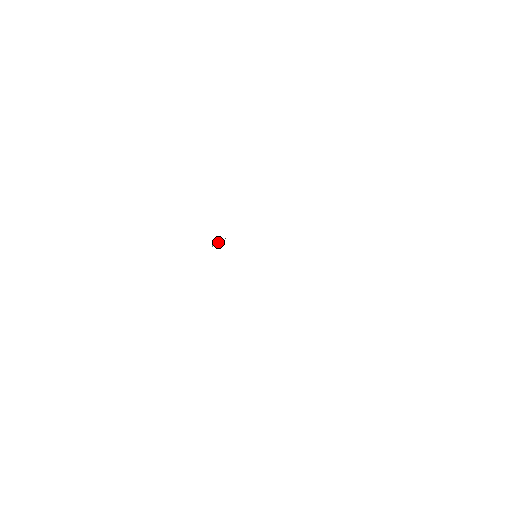
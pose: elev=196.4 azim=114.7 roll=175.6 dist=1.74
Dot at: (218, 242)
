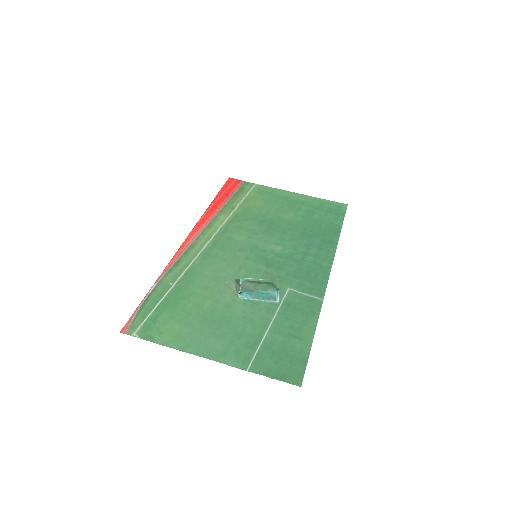
Dot at: (243, 280)
